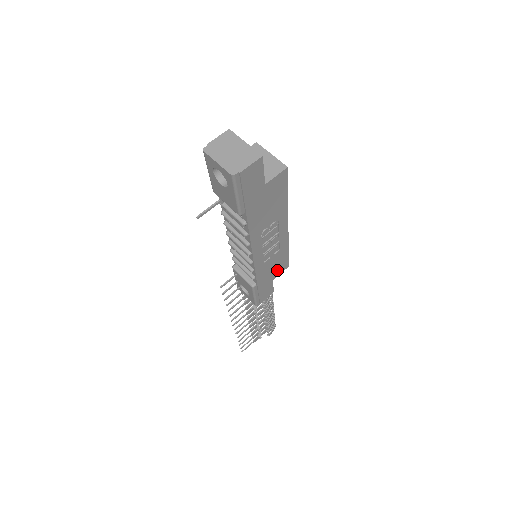
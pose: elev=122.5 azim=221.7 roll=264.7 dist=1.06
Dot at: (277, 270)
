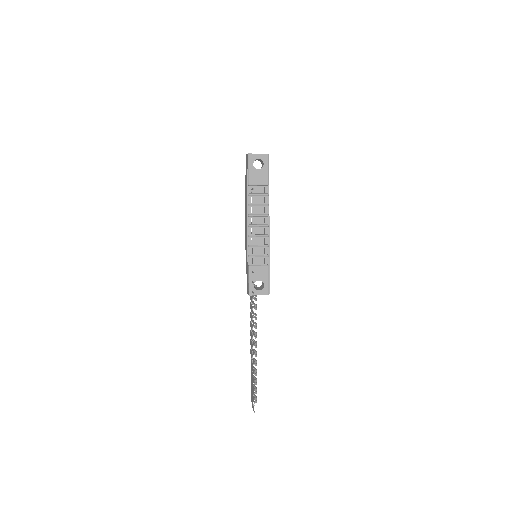
Dot at: occluded
